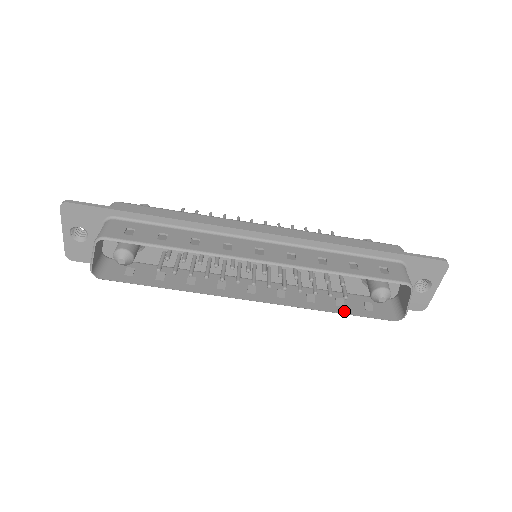
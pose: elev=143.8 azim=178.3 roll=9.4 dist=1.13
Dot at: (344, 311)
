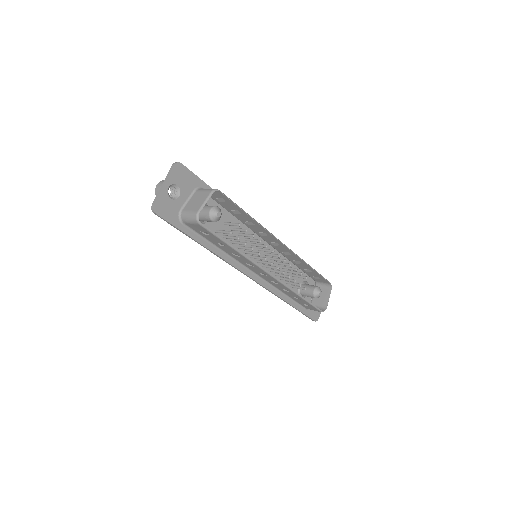
Dot at: (304, 299)
